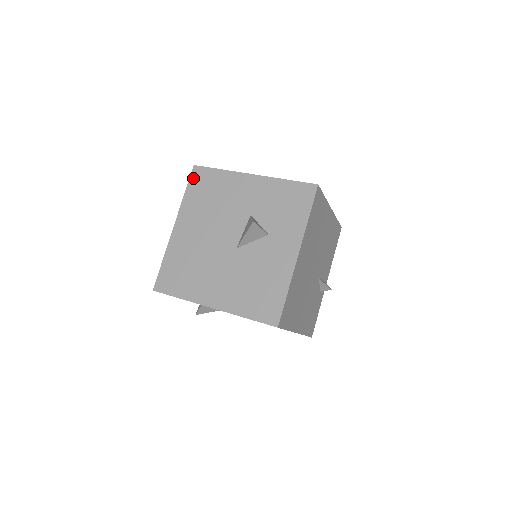
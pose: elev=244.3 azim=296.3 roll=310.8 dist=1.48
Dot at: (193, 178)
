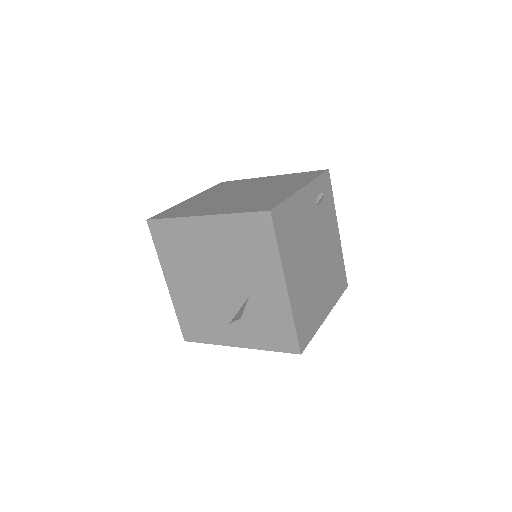
Dot at: (256, 217)
